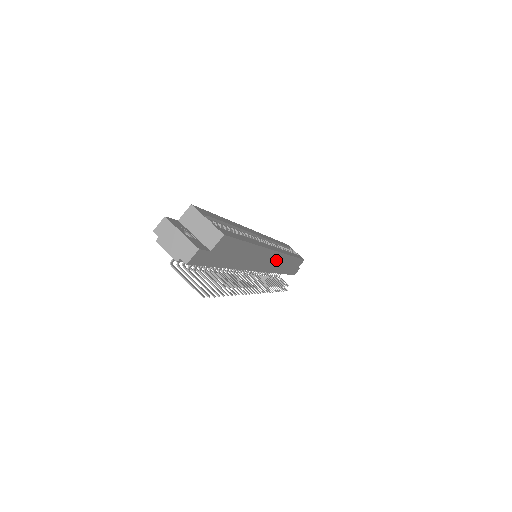
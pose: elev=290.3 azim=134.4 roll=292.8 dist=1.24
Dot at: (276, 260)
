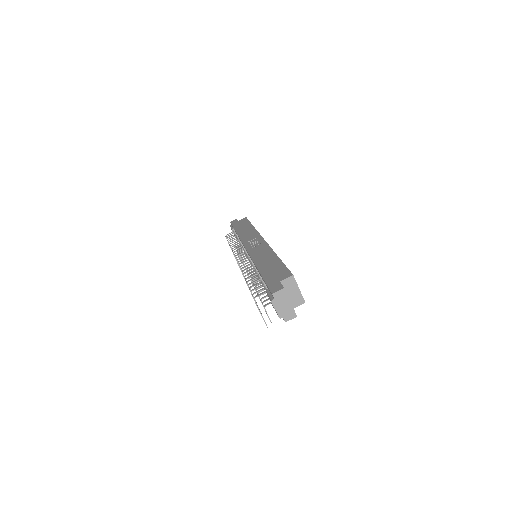
Dot at: occluded
